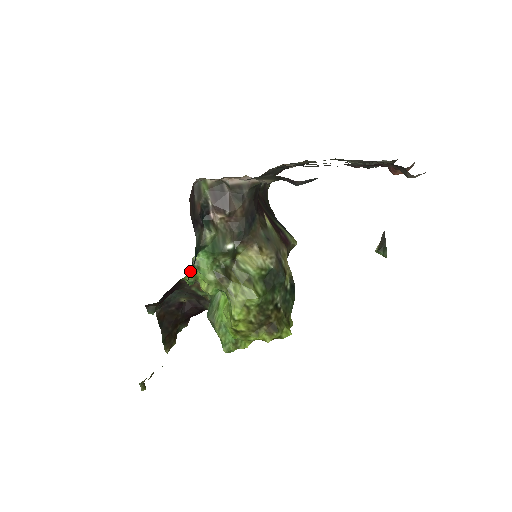
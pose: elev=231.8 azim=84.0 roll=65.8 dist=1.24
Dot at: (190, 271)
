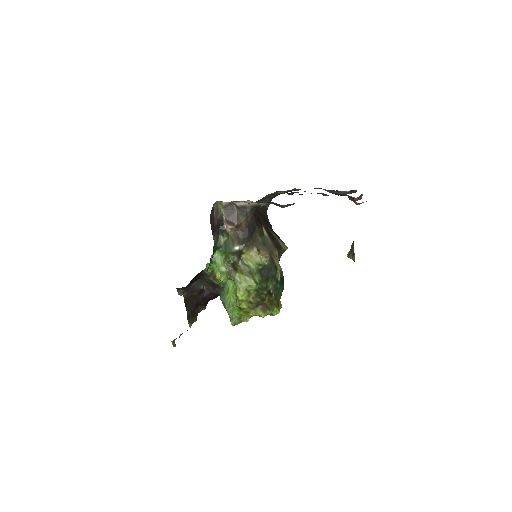
Dot at: (209, 264)
